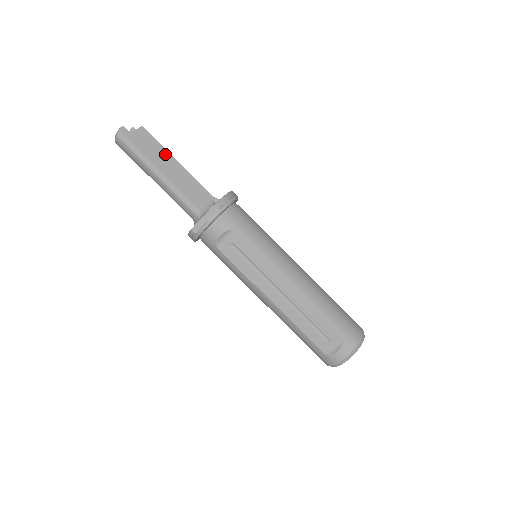
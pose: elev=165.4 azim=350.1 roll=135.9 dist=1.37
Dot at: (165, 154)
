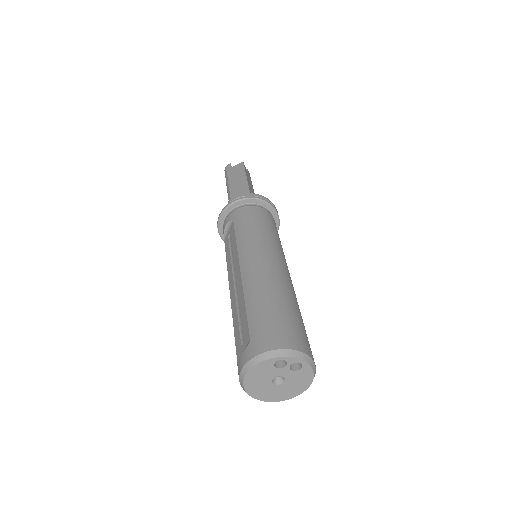
Dot at: (242, 177)
